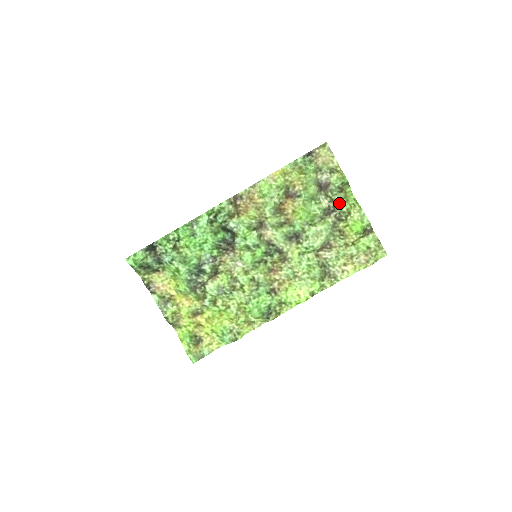
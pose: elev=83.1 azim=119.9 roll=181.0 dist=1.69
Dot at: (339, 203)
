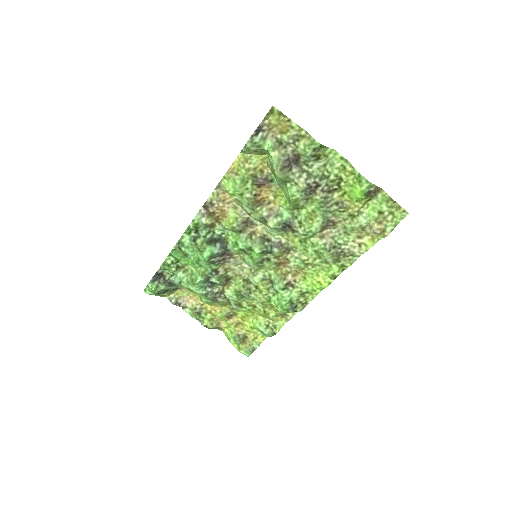
Dot at: (321, 173)
